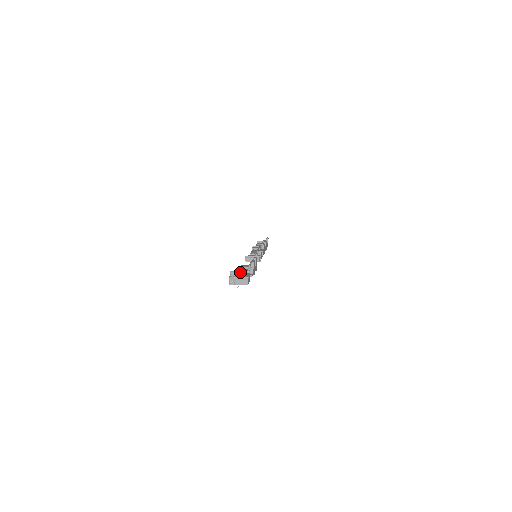
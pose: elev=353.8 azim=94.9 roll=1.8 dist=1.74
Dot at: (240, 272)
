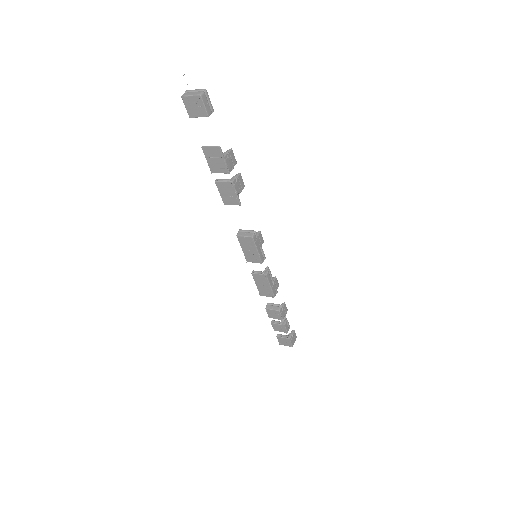
Dot at: occluded
